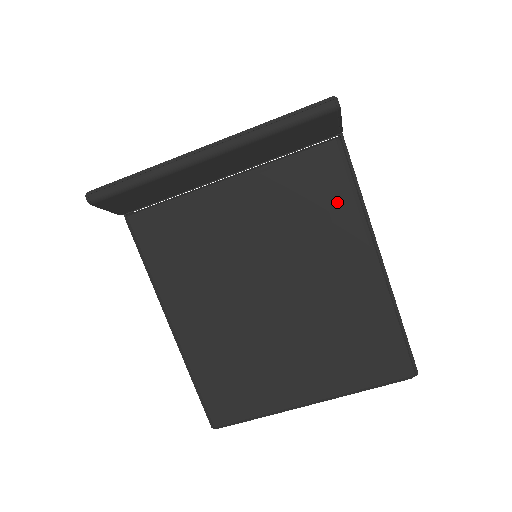
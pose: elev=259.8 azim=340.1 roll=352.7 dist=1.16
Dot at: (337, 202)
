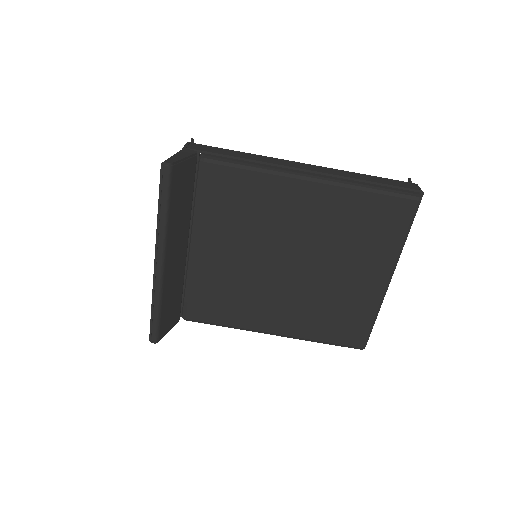
Dot at: (247, 184)
